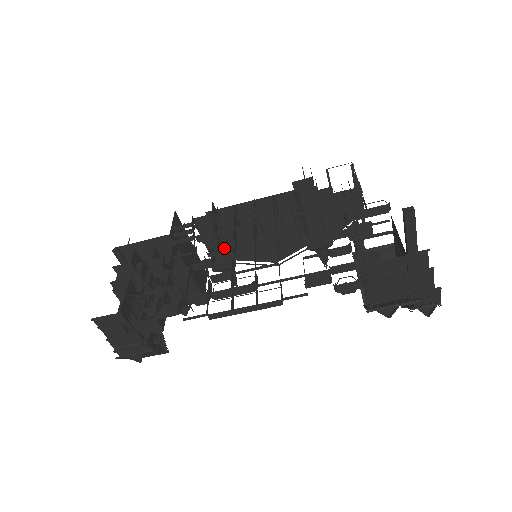
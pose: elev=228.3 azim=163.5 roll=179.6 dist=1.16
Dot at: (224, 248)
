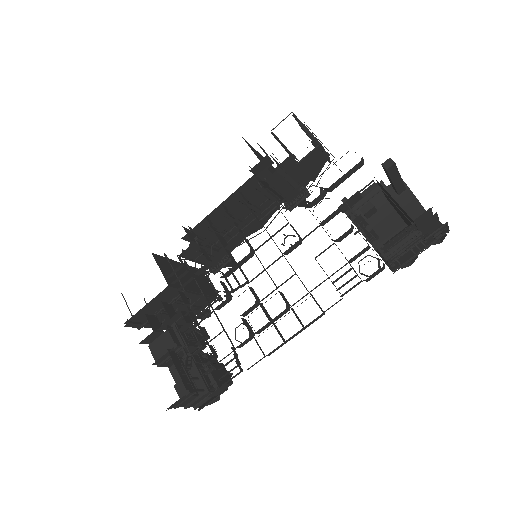
Dot at: (229, 274)
